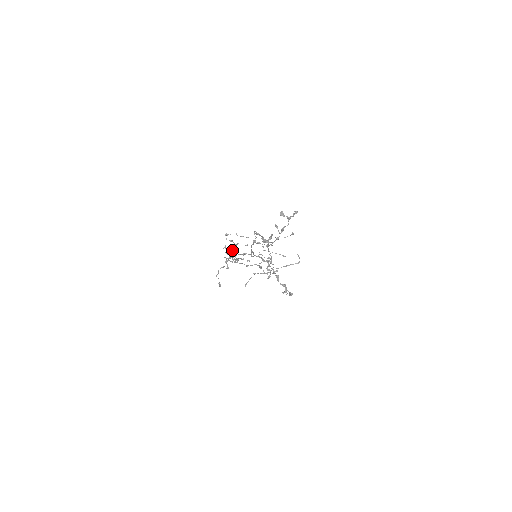
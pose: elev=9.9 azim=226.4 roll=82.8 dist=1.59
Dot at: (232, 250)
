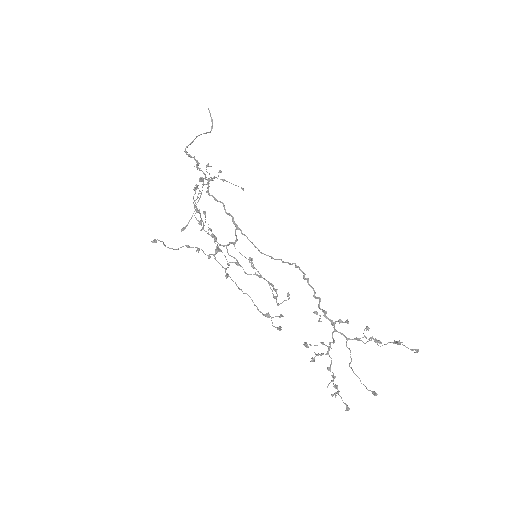
Dot at: occluded
